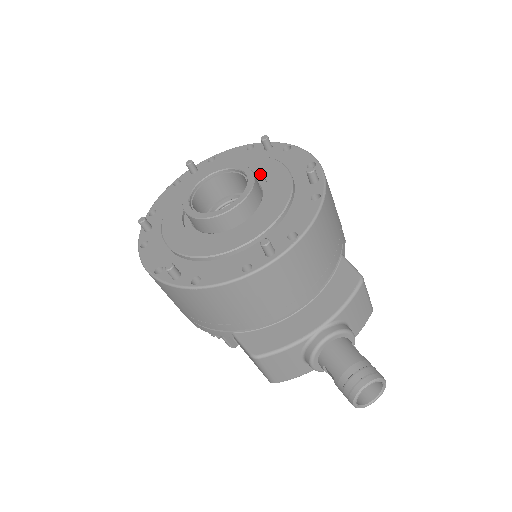
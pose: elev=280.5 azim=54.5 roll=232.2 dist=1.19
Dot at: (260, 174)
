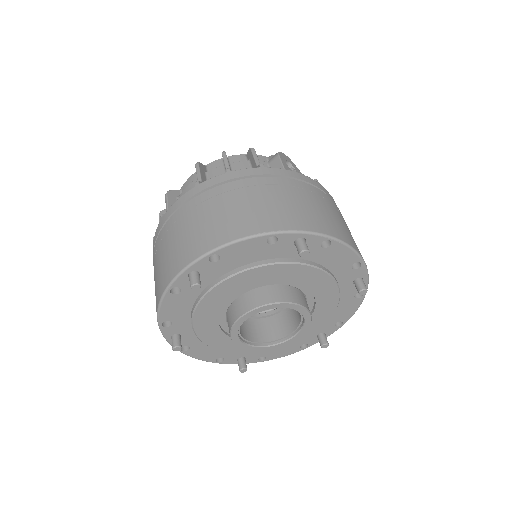
Dot at: (302, 286)
